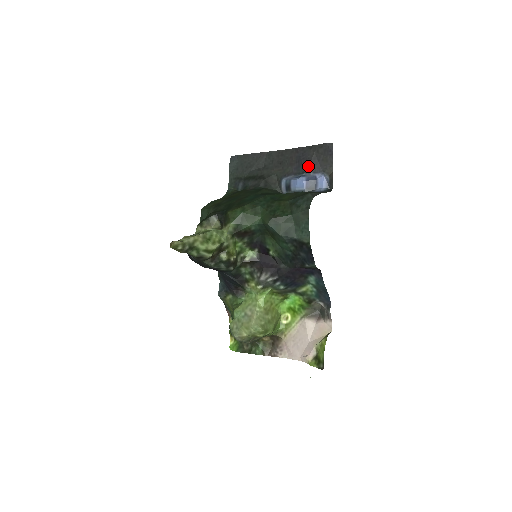
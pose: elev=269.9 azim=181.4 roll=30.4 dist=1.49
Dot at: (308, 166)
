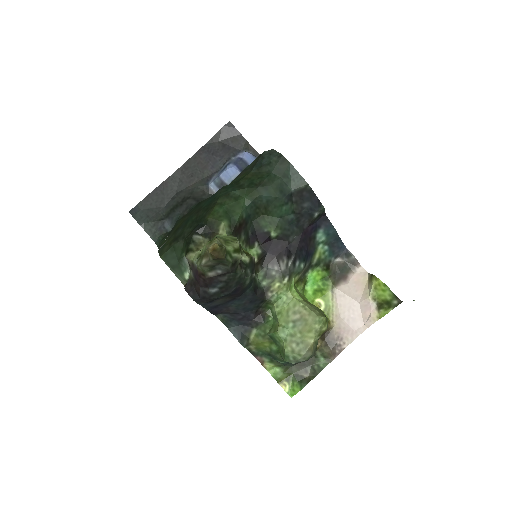
Dot at: (224, 155)
